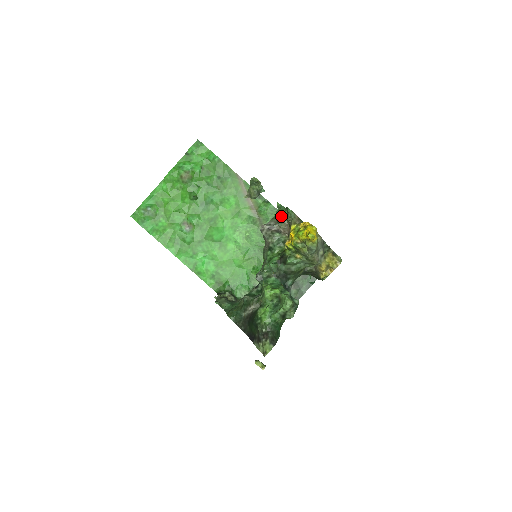
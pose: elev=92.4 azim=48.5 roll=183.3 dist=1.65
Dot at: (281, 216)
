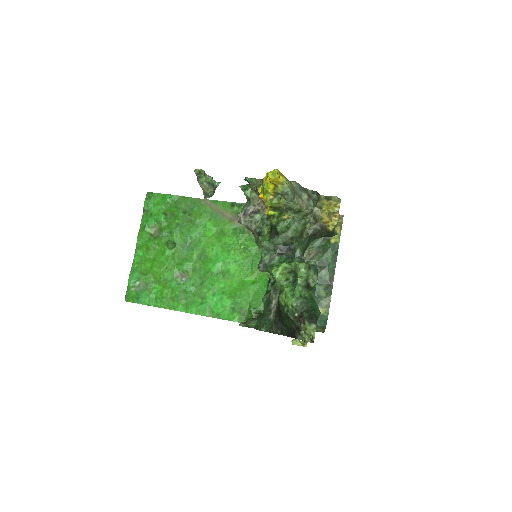
Dot at: (248, 194)
